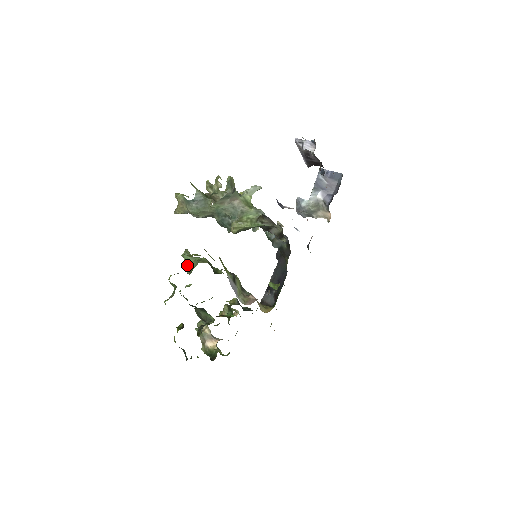
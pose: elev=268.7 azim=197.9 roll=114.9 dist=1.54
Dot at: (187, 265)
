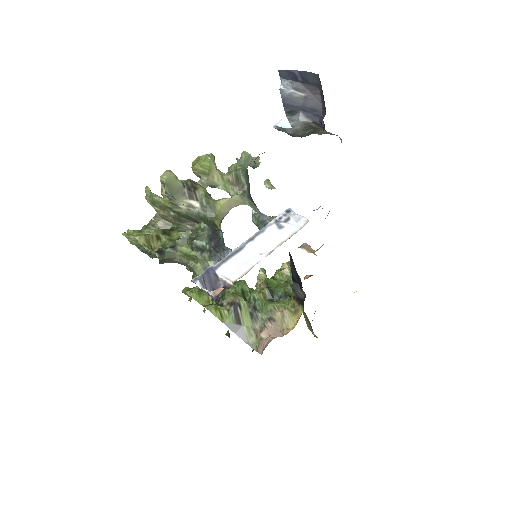
Dot at: occluded
